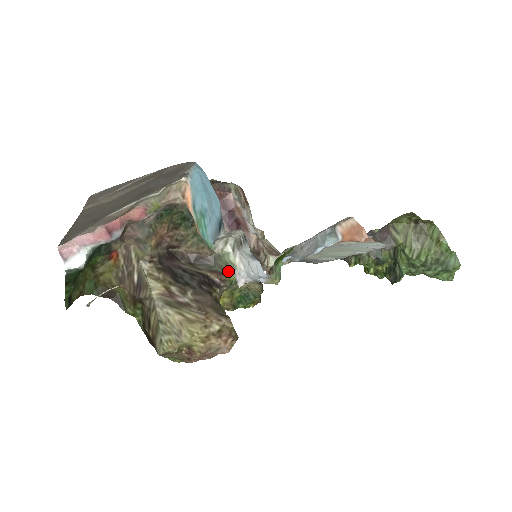
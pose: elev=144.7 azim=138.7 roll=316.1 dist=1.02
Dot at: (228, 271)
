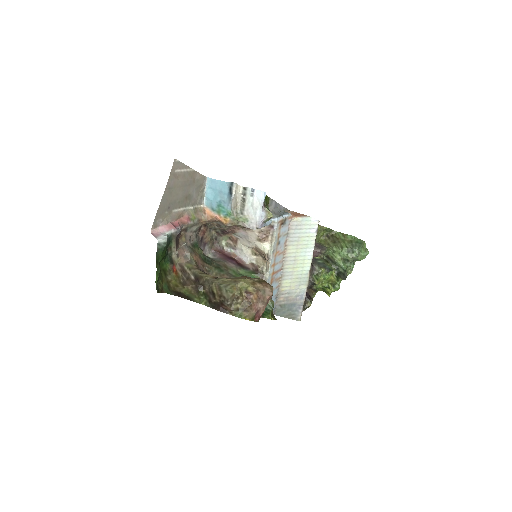
Dot at: occluded
